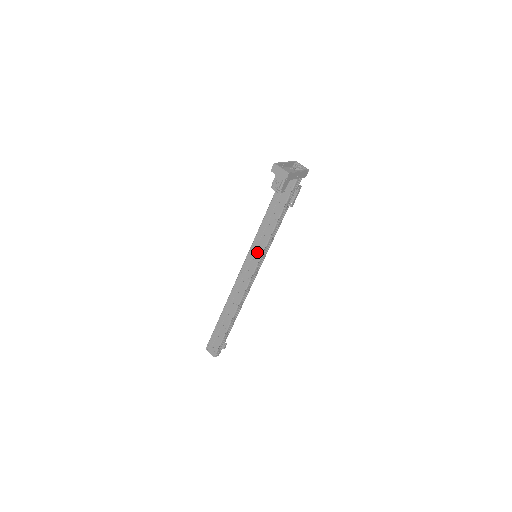
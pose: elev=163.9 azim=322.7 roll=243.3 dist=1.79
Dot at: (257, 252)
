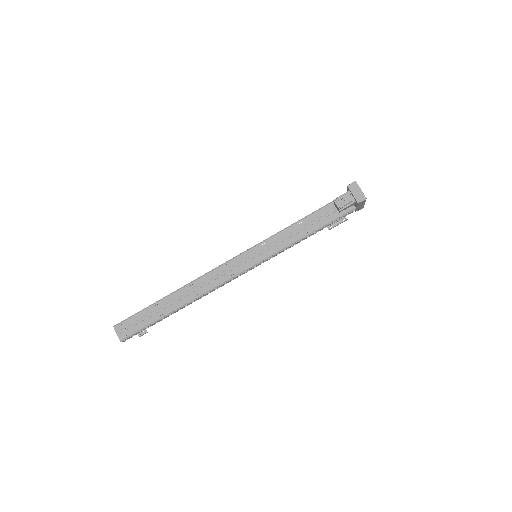
Dot at: (263, 253)
